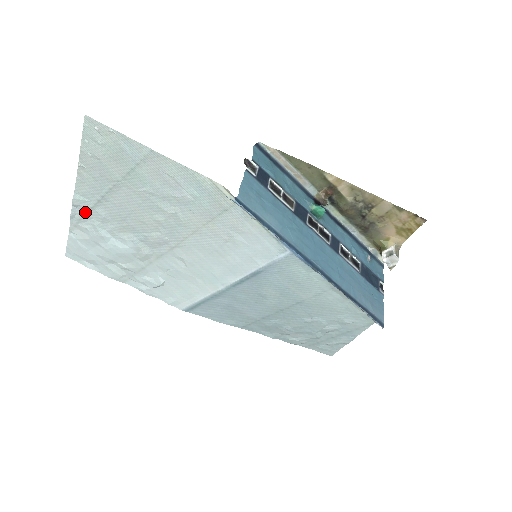
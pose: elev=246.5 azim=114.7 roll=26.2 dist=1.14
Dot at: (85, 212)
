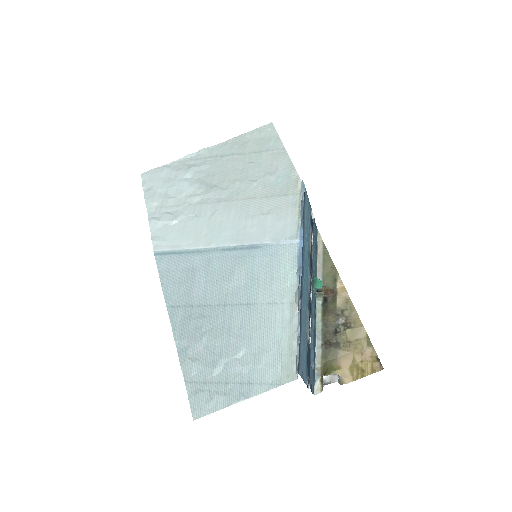
Dot at: (198, 159)
